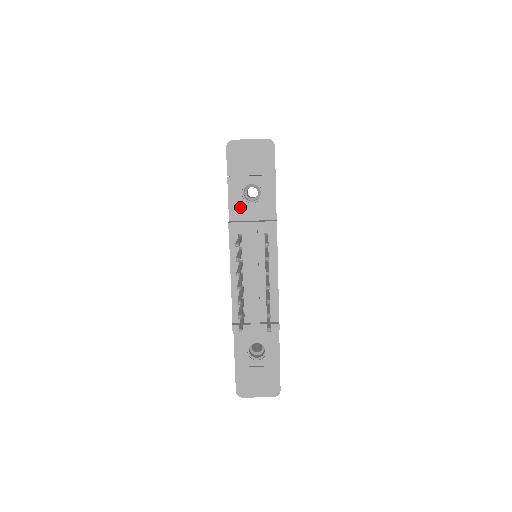
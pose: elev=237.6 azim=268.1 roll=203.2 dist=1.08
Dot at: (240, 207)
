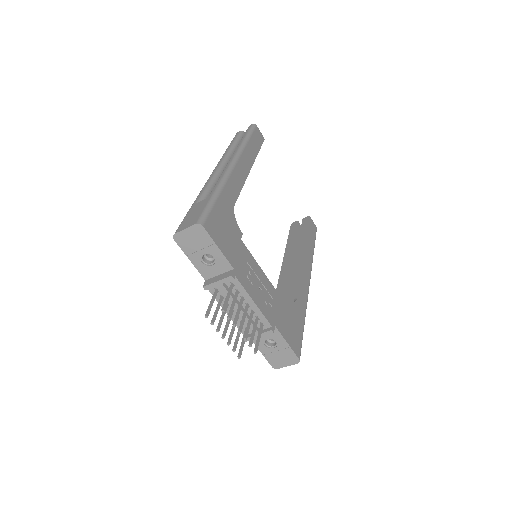
Dot at: (206, 270)
